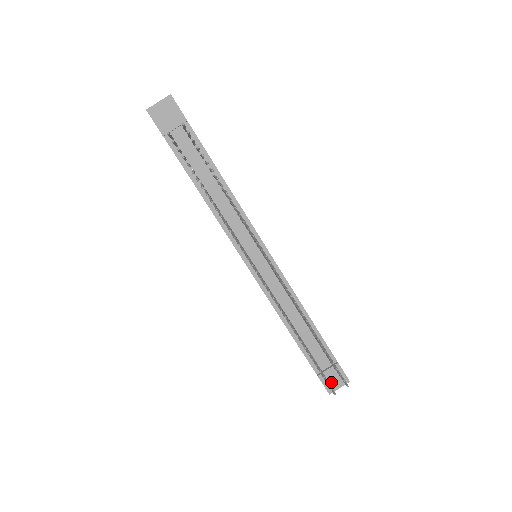
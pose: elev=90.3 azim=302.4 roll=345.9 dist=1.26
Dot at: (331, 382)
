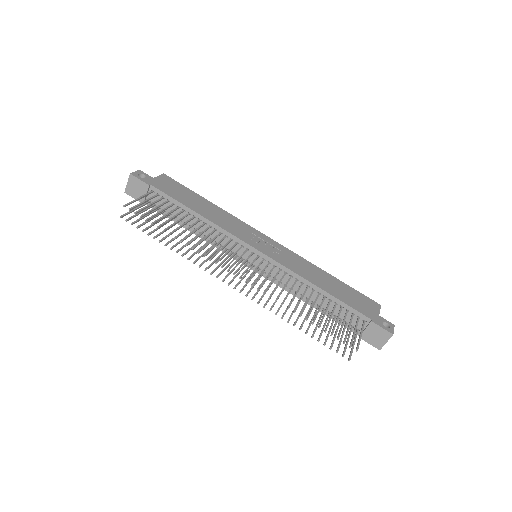
Dot at: (375, 339)
